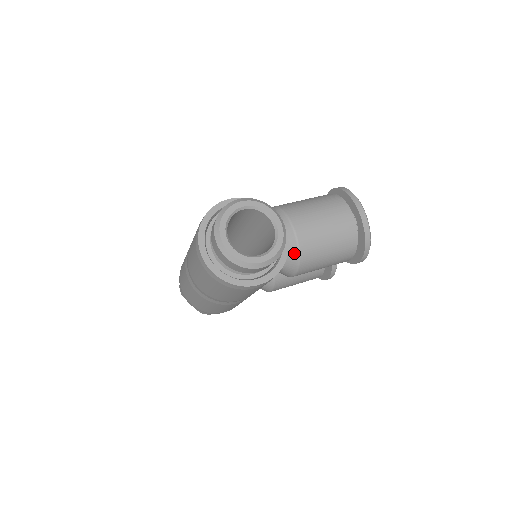
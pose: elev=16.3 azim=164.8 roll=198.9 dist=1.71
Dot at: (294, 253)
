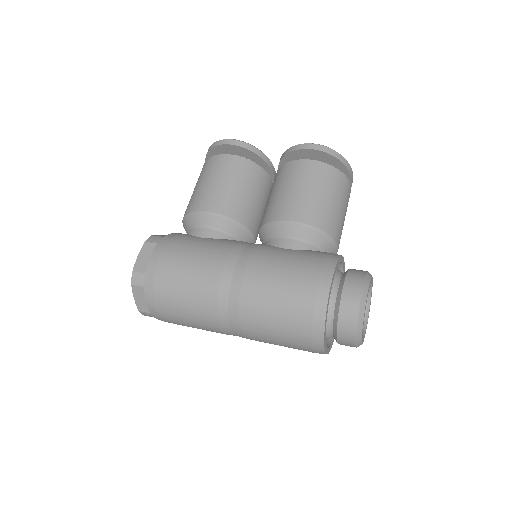
Dot at: occluded
